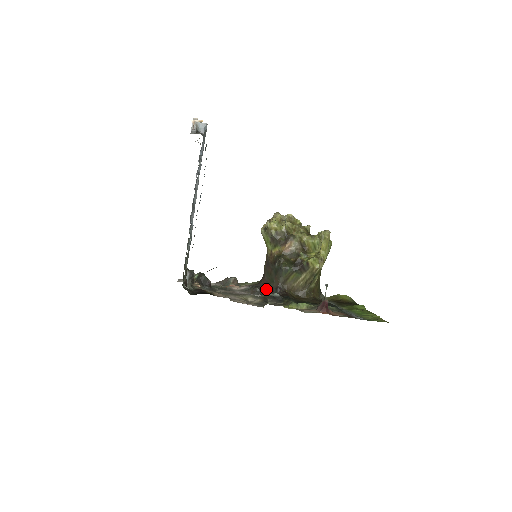
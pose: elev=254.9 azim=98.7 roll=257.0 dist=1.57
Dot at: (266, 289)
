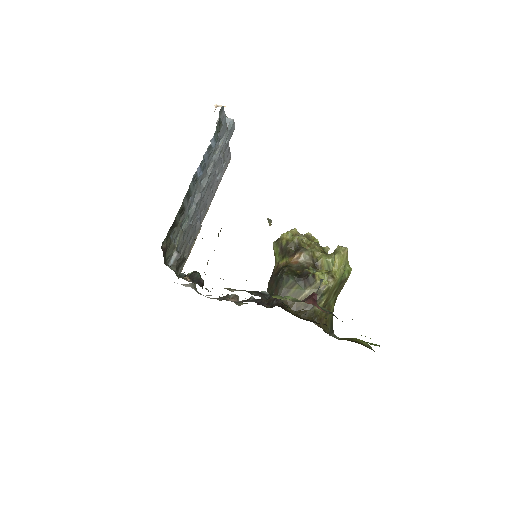
Dot at: (263, 302)
